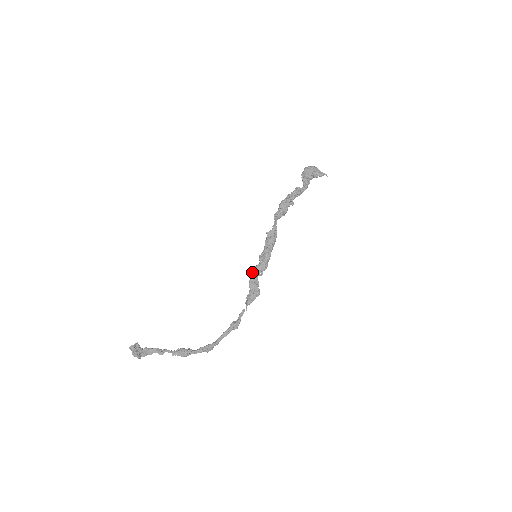
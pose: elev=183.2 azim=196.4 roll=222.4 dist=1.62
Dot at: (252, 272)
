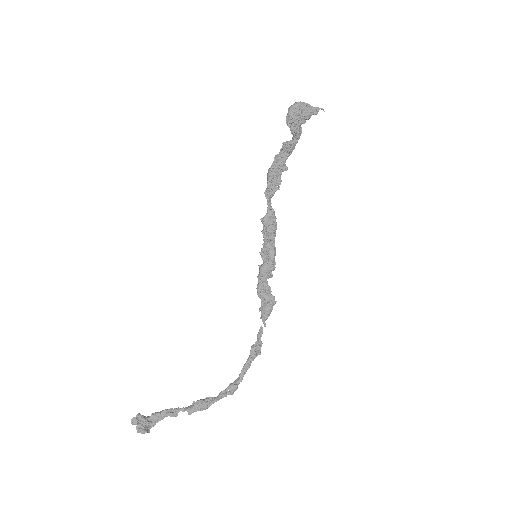
Dot at: (257, 277)
